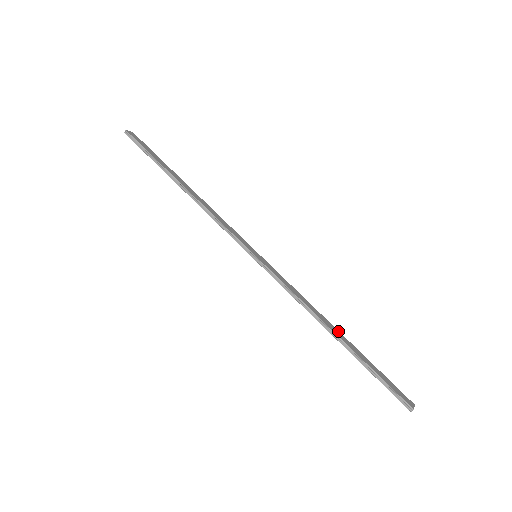
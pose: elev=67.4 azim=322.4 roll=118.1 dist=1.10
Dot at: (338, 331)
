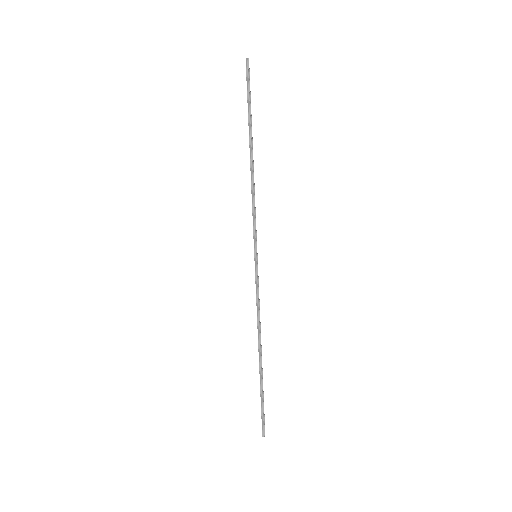
Dot at: occluded
